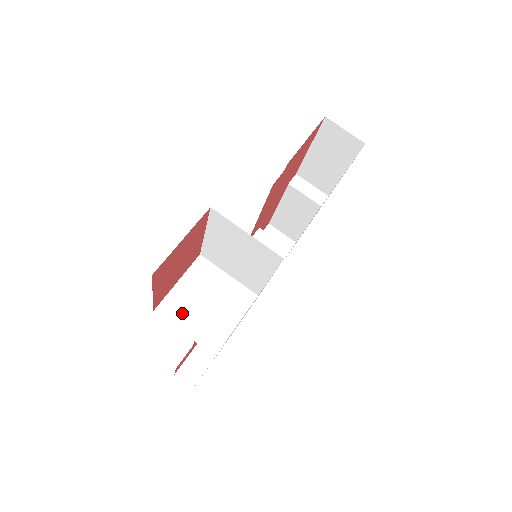
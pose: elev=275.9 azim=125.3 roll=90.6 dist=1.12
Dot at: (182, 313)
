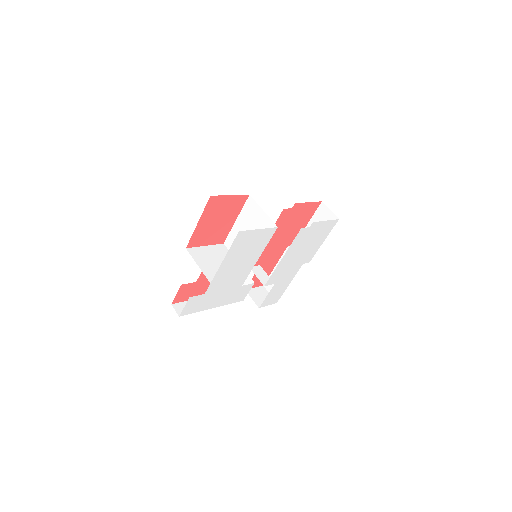
Dot at: (201, 258)
